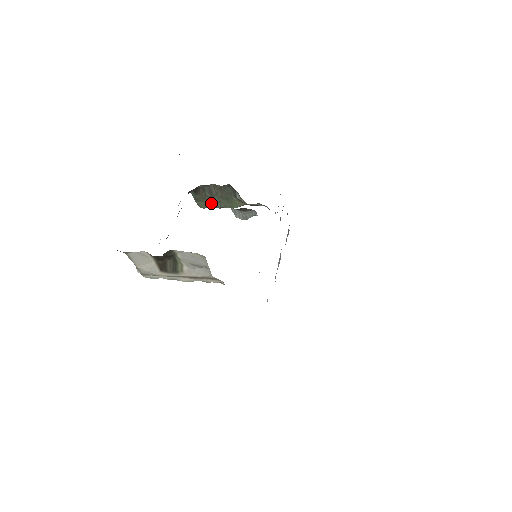
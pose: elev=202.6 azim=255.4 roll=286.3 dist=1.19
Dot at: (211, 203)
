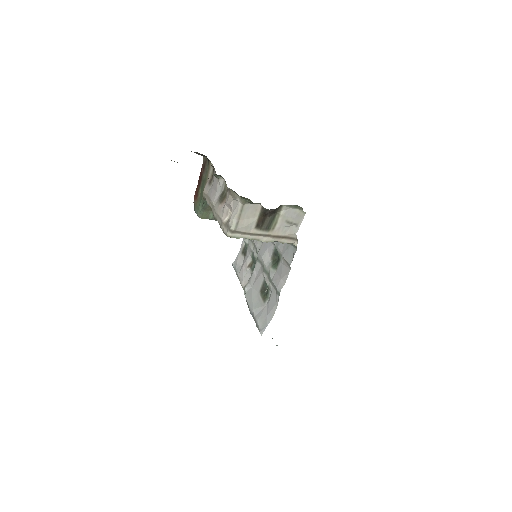
Dot at: occluded
